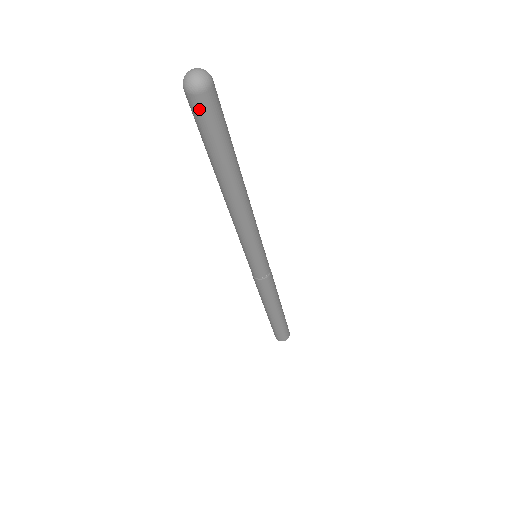
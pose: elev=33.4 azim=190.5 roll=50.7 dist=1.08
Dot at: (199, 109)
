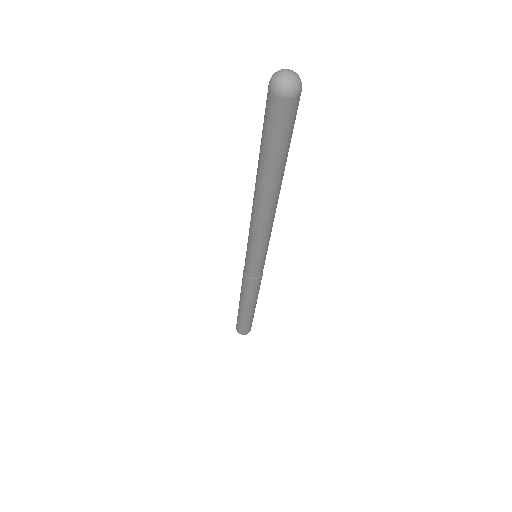
Dot at: (270, 108)
